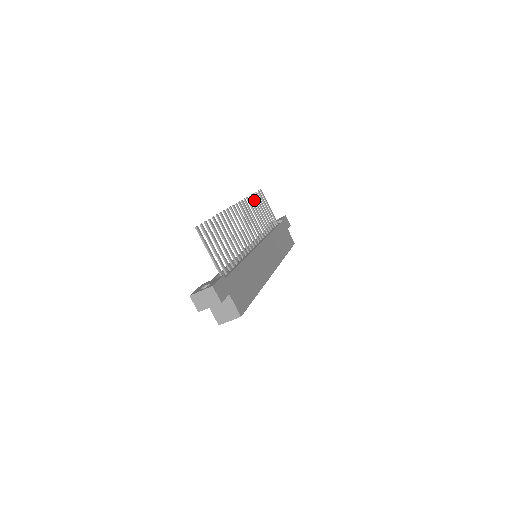
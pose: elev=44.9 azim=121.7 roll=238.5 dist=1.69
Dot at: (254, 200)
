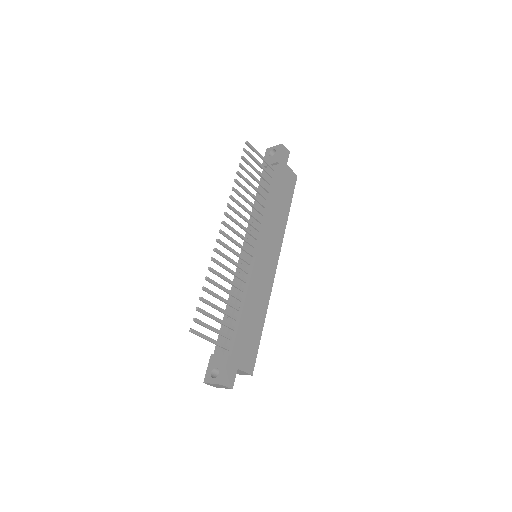
Dot at: (241, 177)
